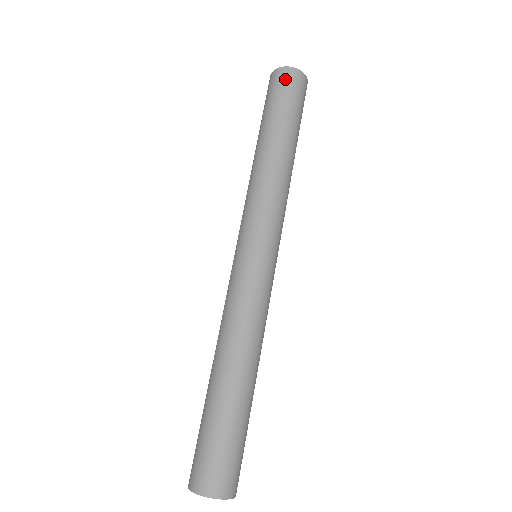
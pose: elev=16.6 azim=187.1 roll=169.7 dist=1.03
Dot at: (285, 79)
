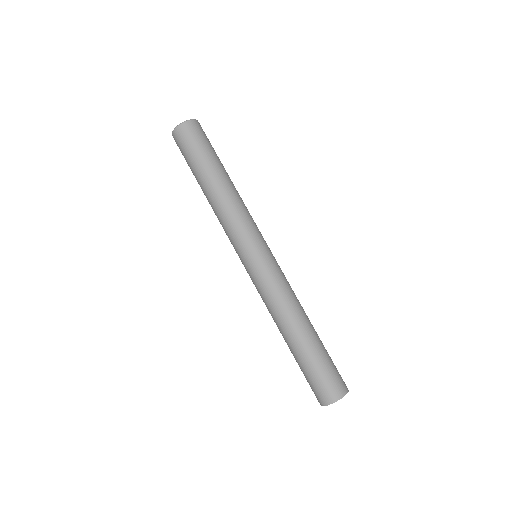
Dot at: (189, 132)
